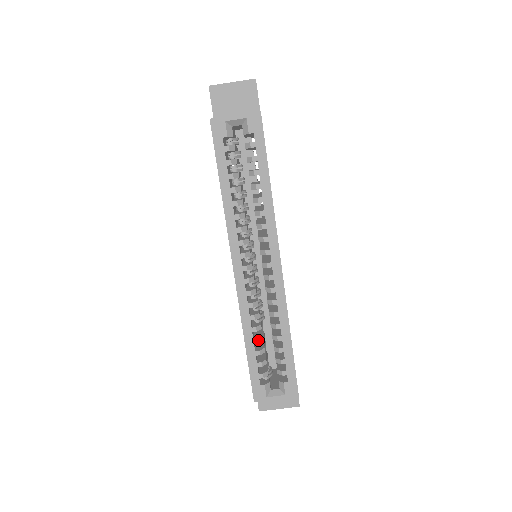
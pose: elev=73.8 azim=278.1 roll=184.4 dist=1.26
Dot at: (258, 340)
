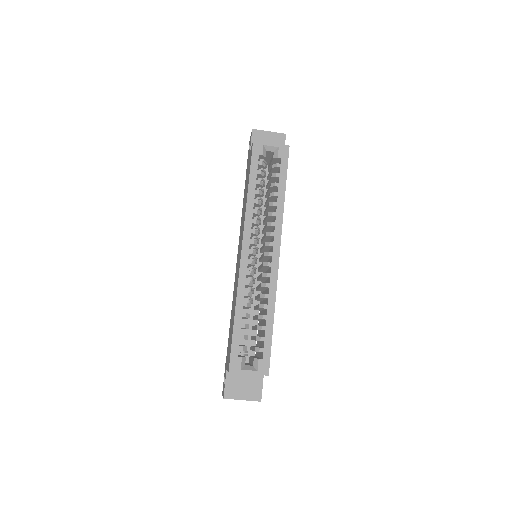
Dot at: (246, 314)
